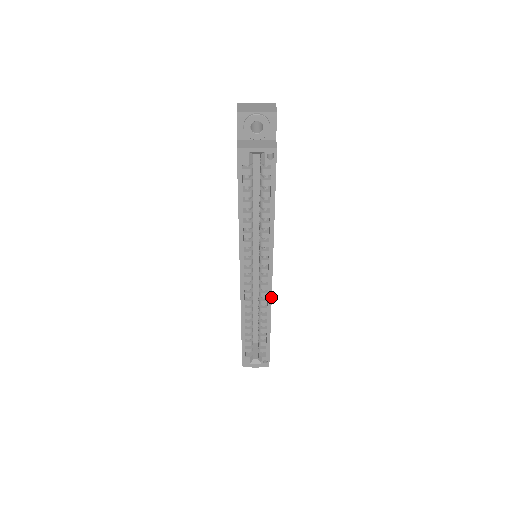
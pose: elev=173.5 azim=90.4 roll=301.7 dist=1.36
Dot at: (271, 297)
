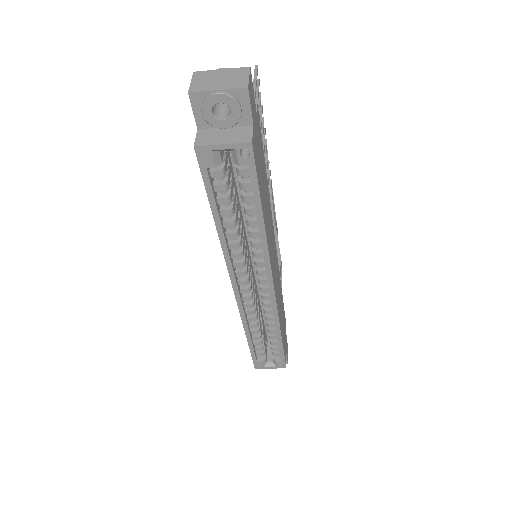
Dot at: (276, 308)
